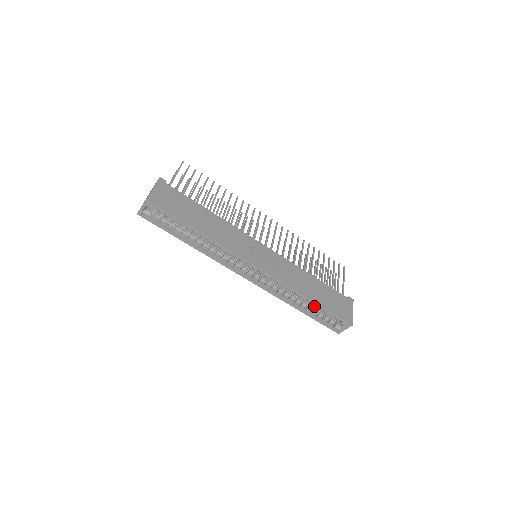
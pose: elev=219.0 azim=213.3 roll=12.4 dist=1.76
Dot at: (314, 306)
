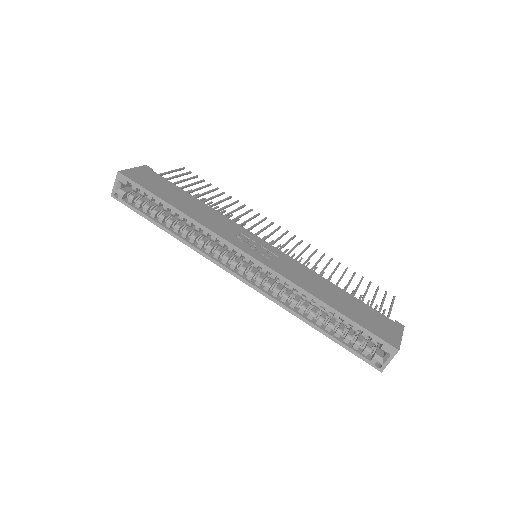
Dot at: (338, 324)
